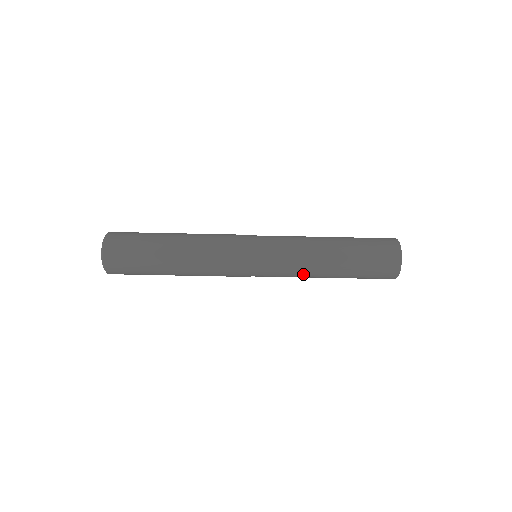
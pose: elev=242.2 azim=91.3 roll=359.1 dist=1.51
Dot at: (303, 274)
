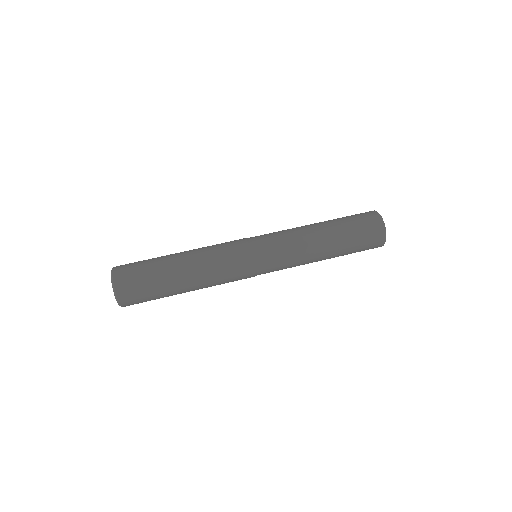
Dot at: (296, 231)
